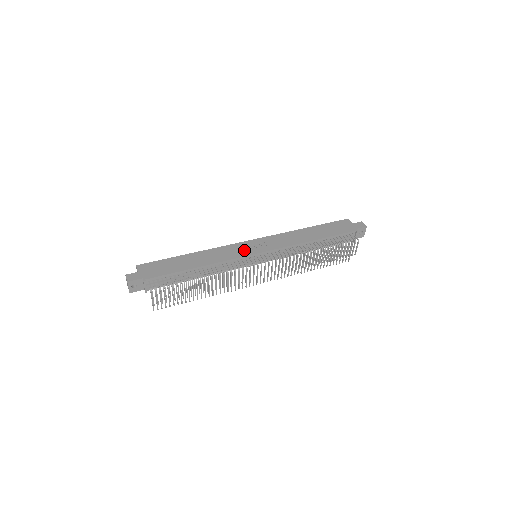
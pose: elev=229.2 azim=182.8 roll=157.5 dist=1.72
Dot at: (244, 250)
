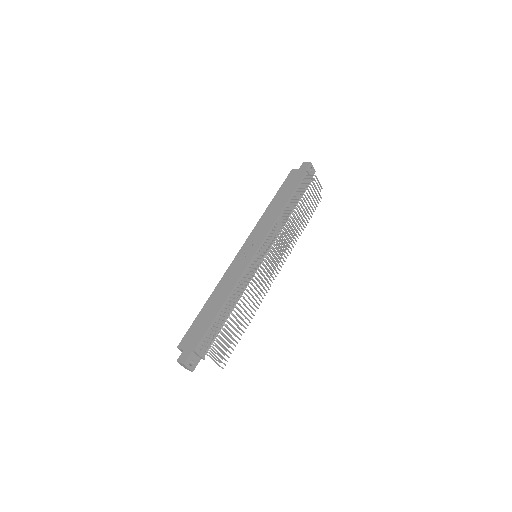
Dot at: (244, 259)
